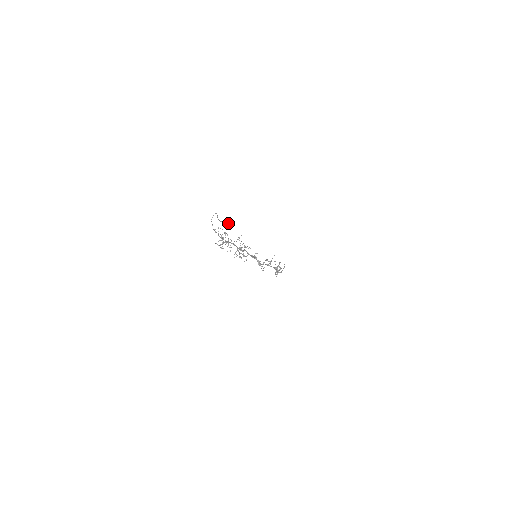
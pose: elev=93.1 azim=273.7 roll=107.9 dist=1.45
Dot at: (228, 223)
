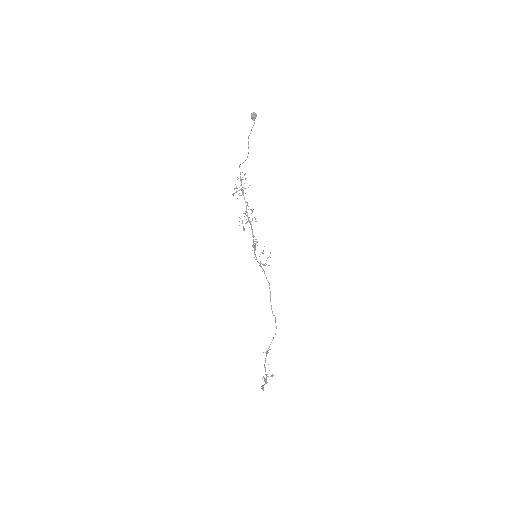
Dot at: (254, 112)
